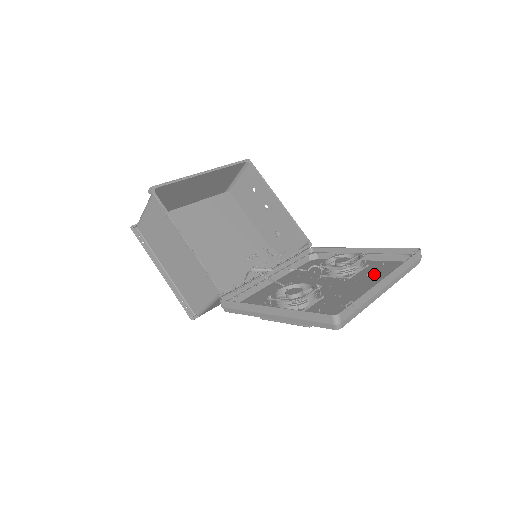
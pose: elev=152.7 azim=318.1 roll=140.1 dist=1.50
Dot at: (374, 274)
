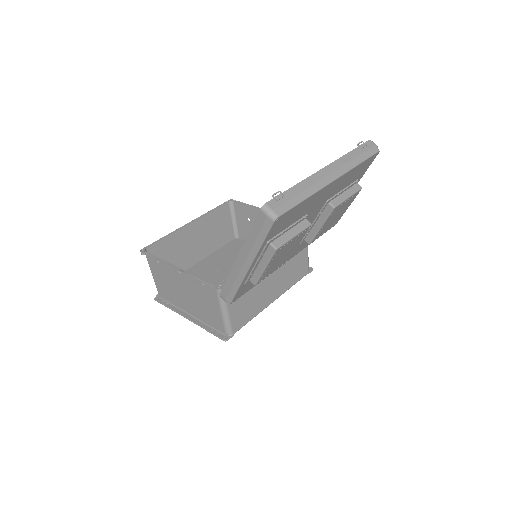
Dot at: (341, 188)
